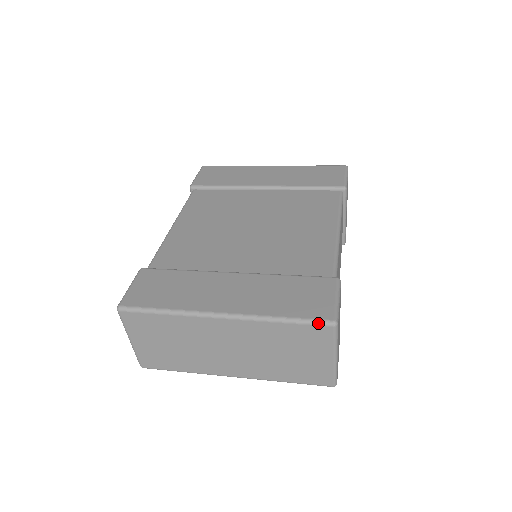
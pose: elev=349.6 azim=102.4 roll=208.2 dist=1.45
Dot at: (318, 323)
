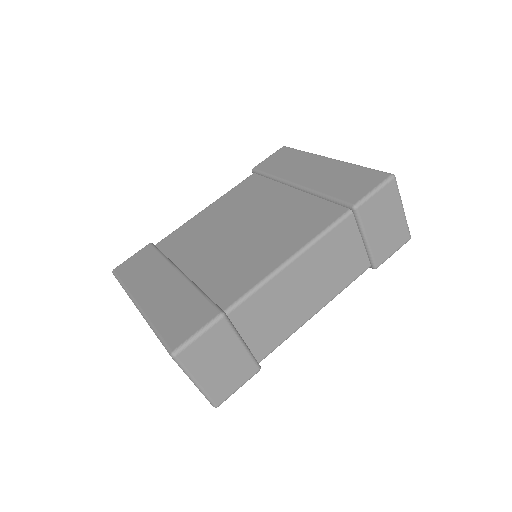
Dot at: (165, 347)
